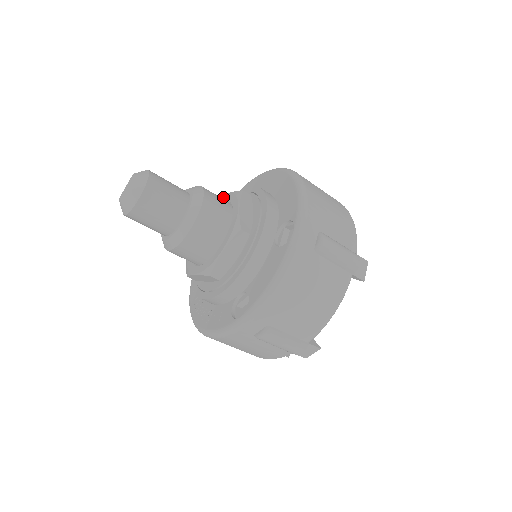
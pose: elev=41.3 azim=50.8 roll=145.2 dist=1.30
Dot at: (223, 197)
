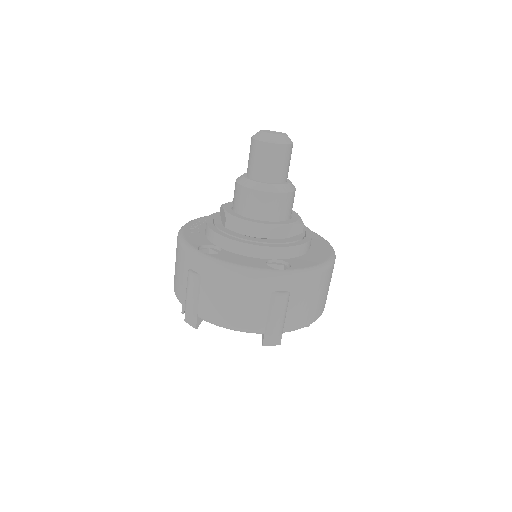
Dot at: (294, 212)
